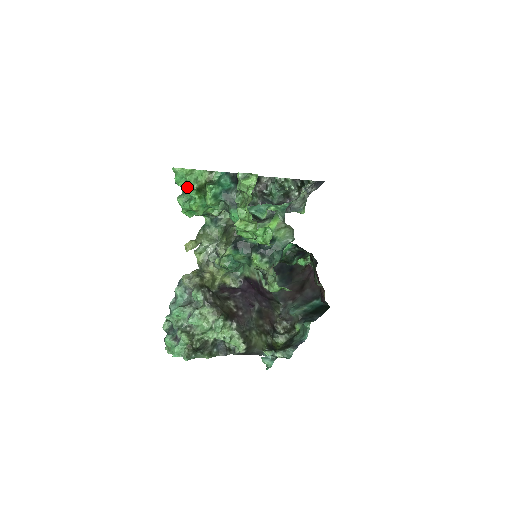
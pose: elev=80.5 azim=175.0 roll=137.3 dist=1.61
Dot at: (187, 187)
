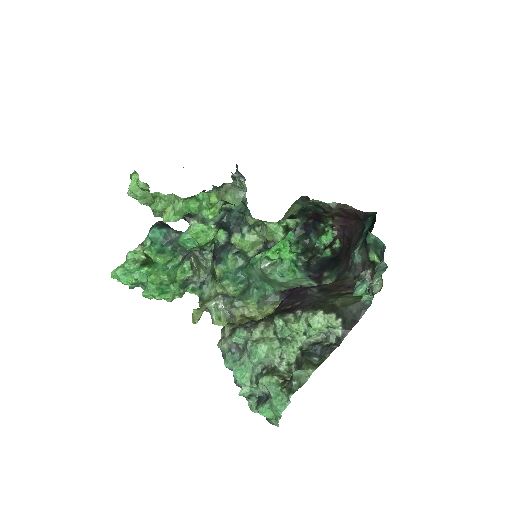
Dot at: (136, 276)
